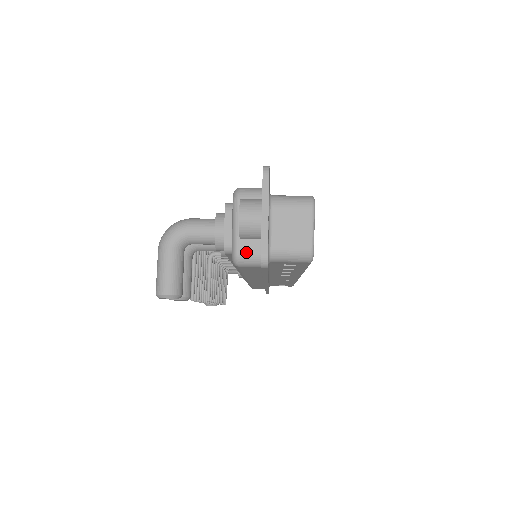
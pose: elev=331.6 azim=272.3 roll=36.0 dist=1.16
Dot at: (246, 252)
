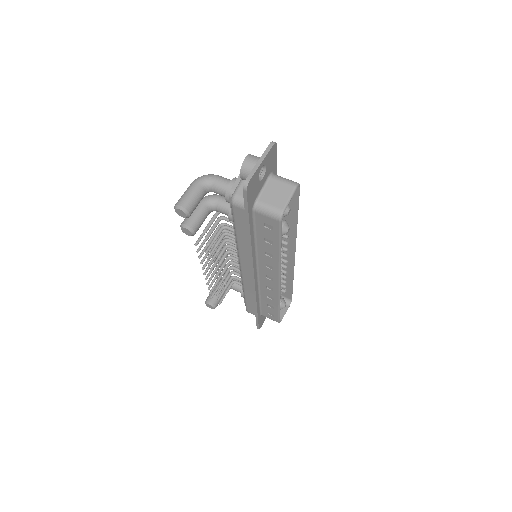
Dot at: (241, 195)
